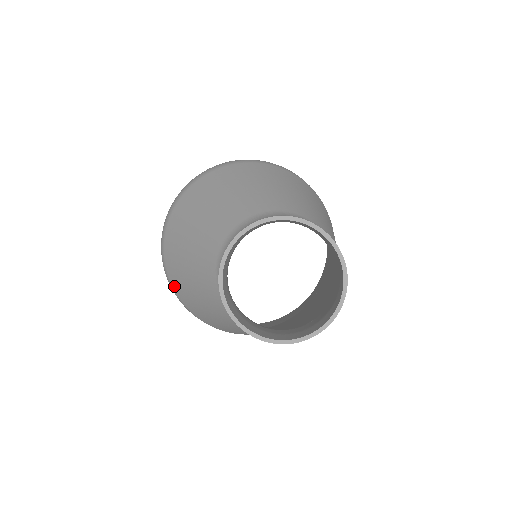
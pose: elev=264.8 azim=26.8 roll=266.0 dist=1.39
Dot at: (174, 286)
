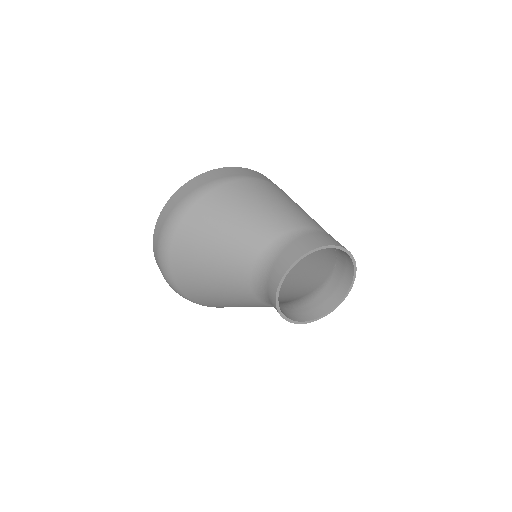
Dot at: occluded
